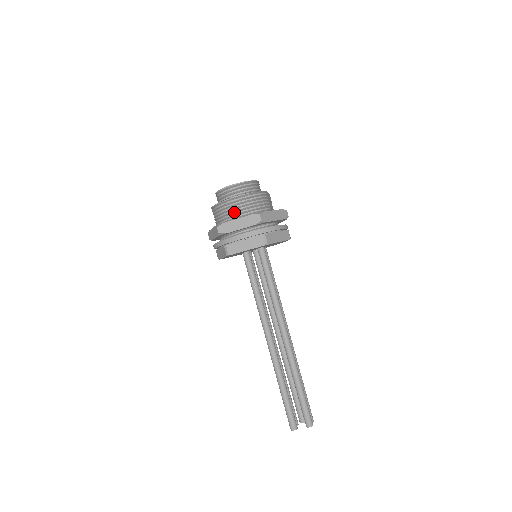
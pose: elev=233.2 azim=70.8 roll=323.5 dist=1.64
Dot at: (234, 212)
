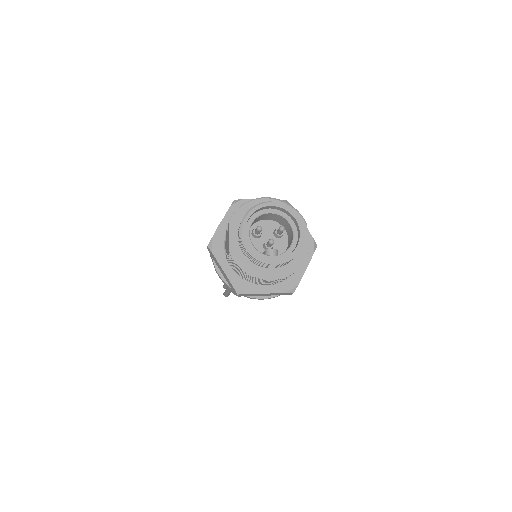
Dot at: (263, 282)
